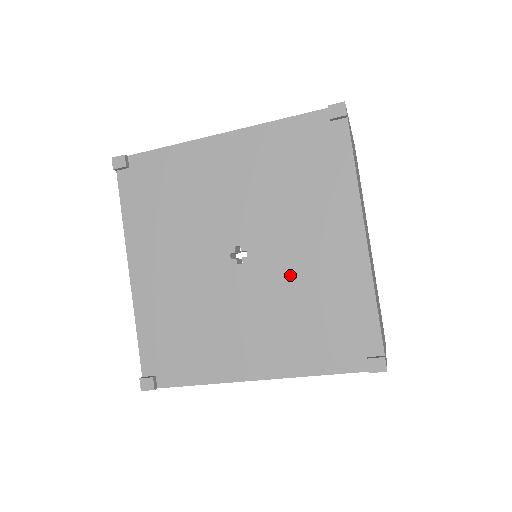
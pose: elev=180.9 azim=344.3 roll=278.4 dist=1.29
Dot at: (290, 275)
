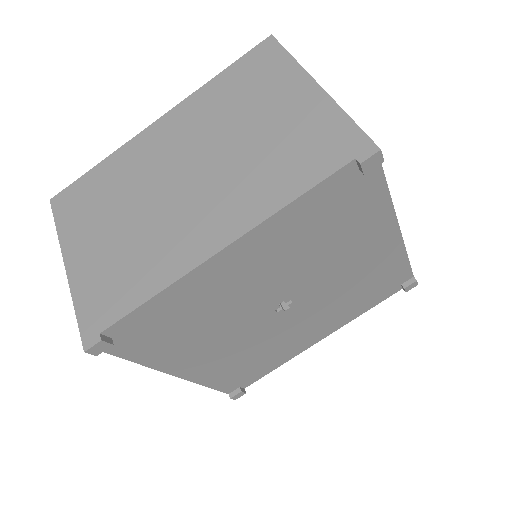
Dot at: (336, 288)
